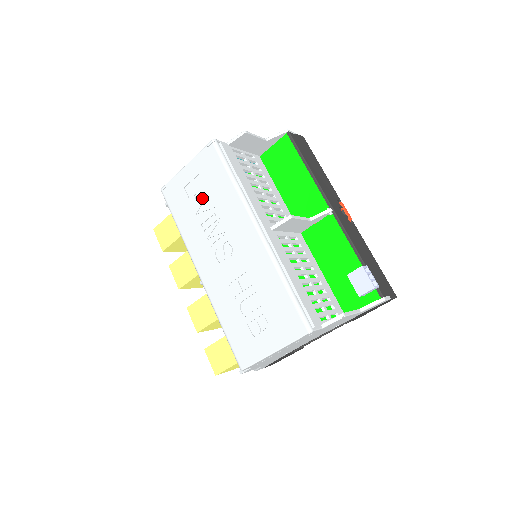
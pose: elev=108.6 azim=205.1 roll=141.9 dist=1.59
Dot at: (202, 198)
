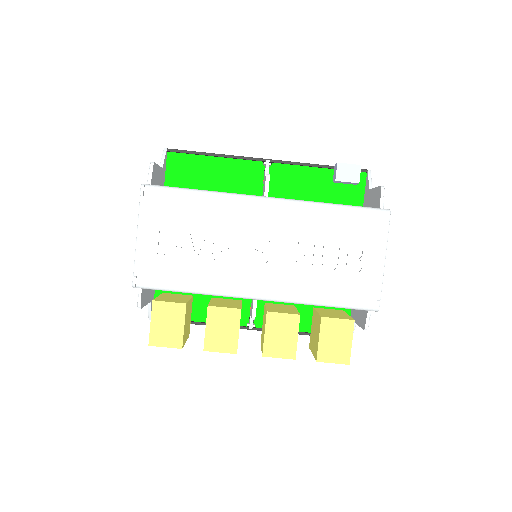
Dot at: (187, 239)
